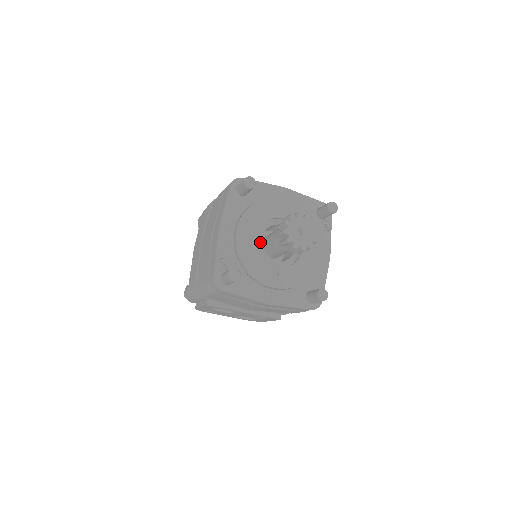
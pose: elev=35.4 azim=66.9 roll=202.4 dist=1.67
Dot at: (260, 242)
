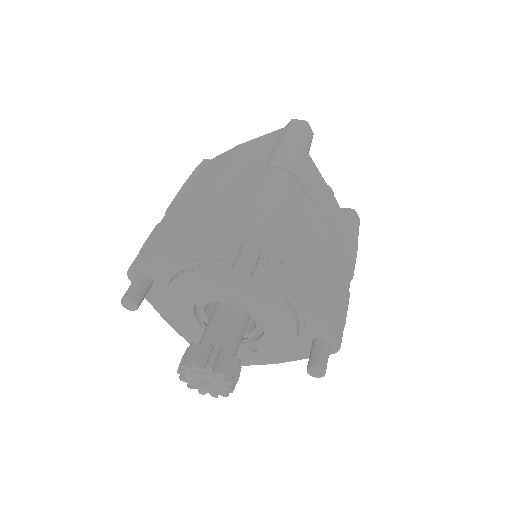
Dot at: occluded
